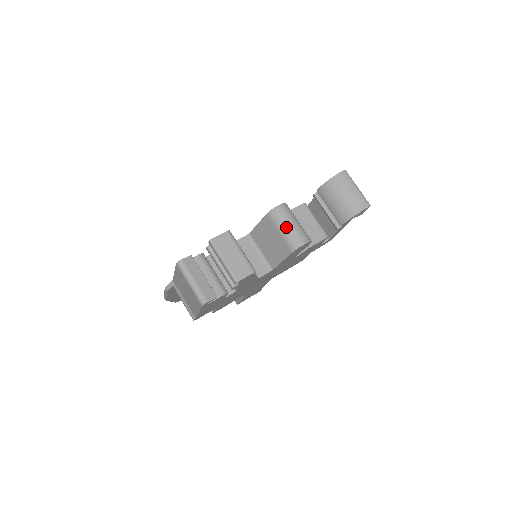
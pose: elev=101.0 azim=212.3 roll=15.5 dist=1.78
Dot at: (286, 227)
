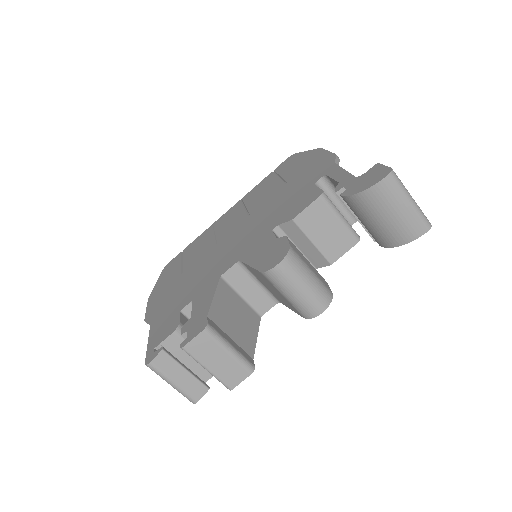
Dot at: (292, 294)
